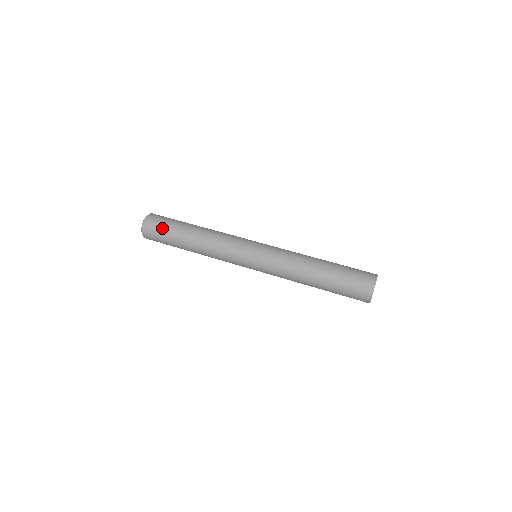
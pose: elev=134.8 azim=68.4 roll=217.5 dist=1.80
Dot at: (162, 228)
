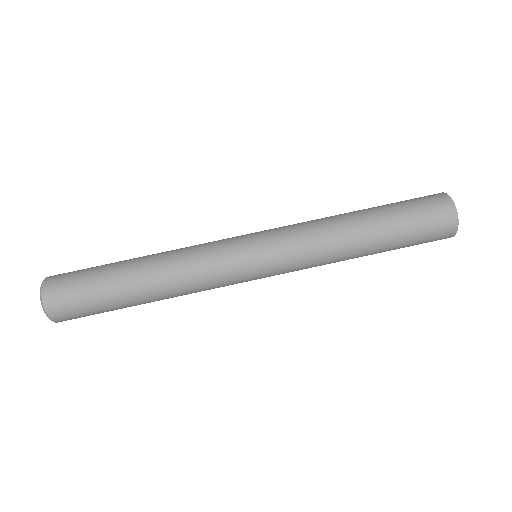
Dot at: (81, 291)
